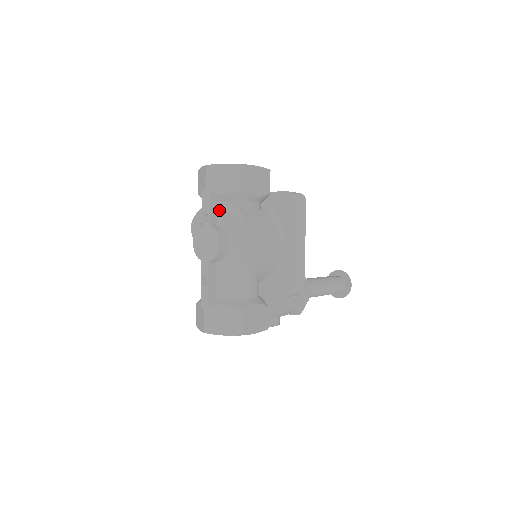
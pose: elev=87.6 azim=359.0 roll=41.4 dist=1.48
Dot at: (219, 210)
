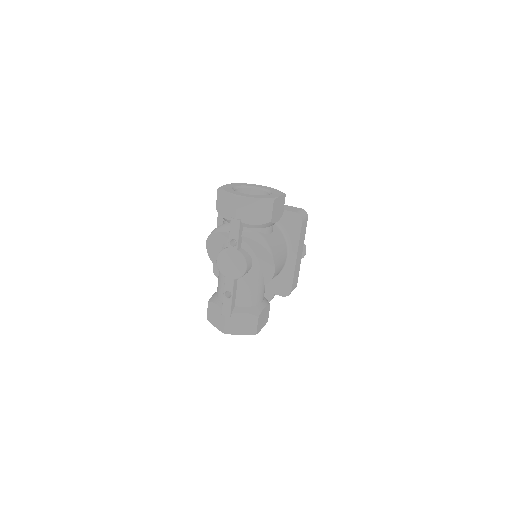
Dot at: (246, 237)
